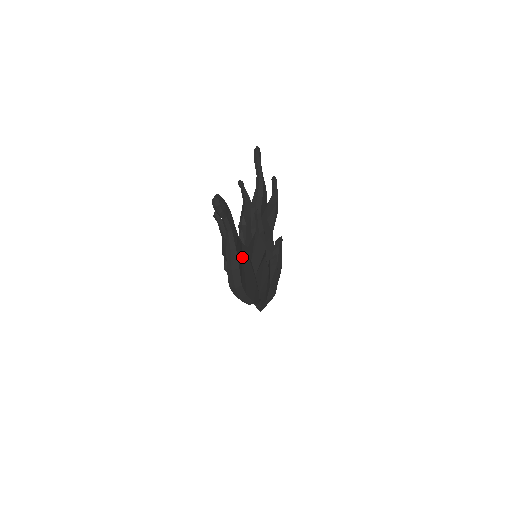
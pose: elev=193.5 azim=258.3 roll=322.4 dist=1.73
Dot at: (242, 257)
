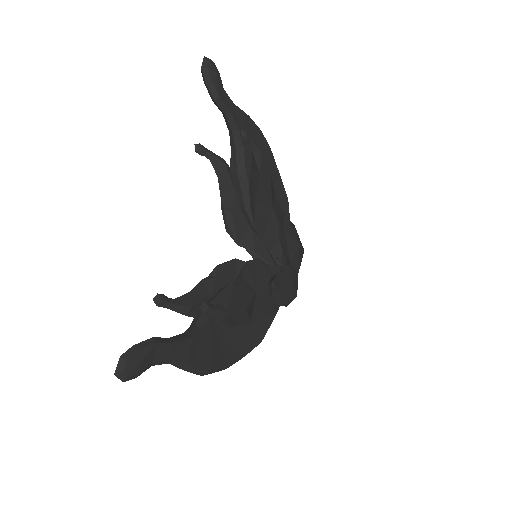
Dot at: (218, 330)
